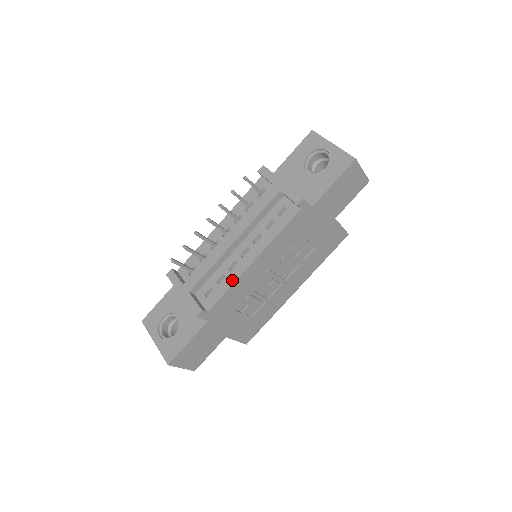
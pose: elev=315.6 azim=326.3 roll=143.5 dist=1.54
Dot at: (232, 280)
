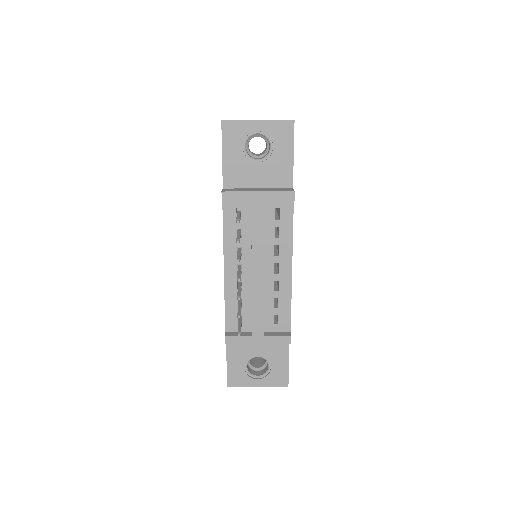
Dot at: (288, 295)
